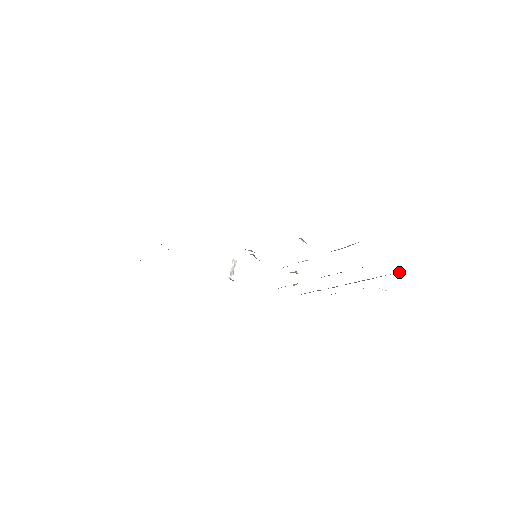
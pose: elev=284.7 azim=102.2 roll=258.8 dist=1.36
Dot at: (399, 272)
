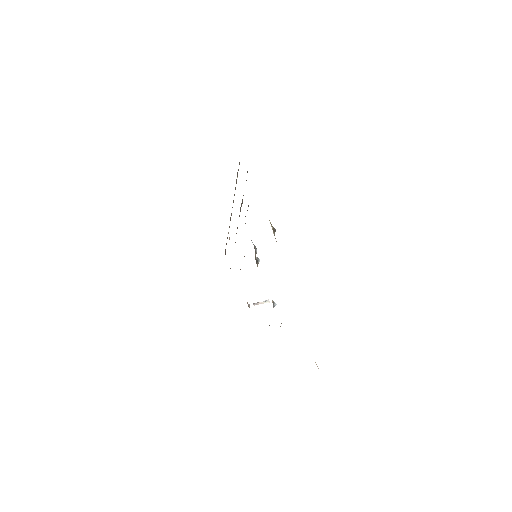
Dot at: occluded
